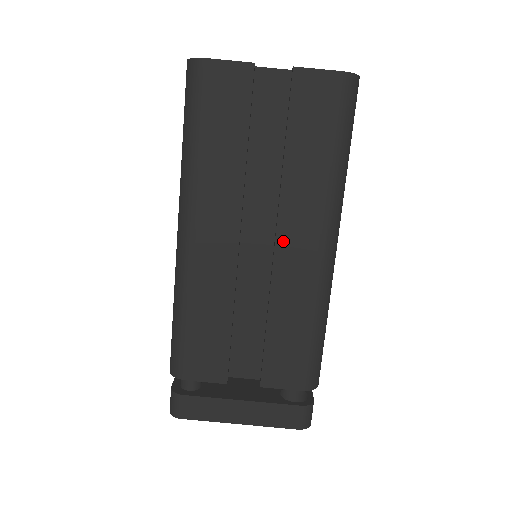
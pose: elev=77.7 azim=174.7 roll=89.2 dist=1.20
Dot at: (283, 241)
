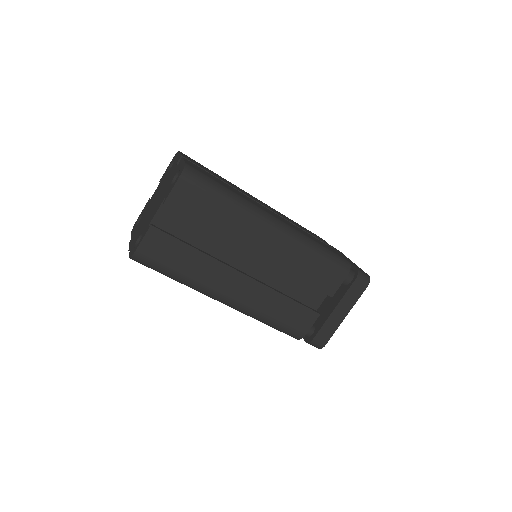
Dot at: (258, 251)
